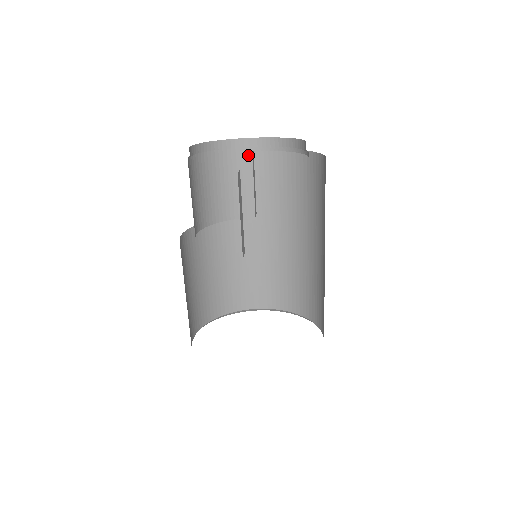
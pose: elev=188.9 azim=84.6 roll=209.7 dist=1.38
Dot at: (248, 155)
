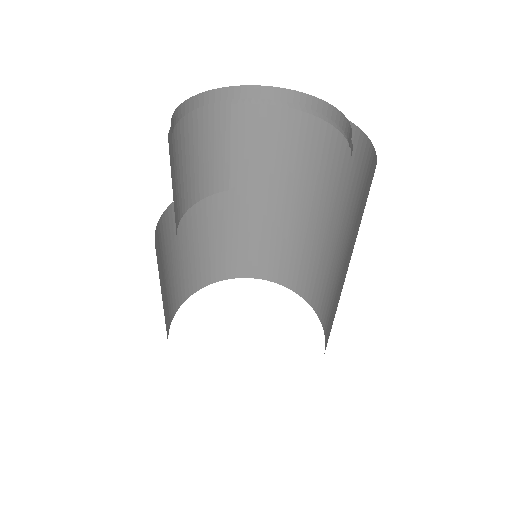
Dot at: (224, 110)
